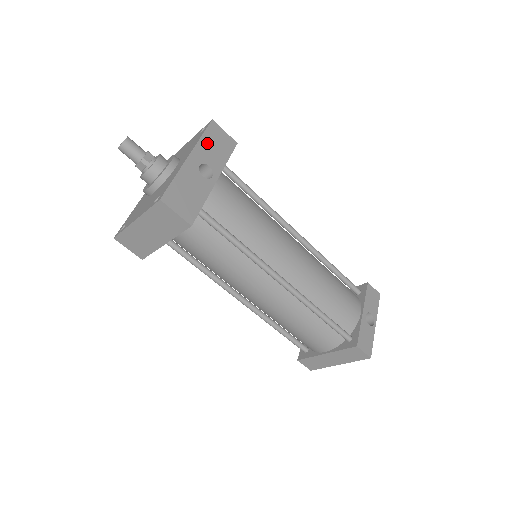
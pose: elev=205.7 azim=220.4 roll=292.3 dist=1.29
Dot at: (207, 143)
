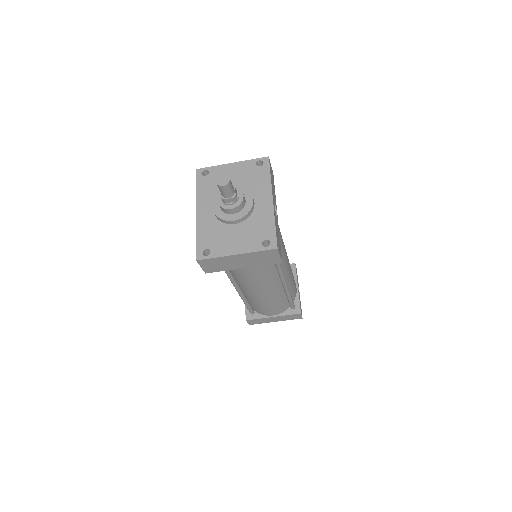
Dot at: (272, 182)
